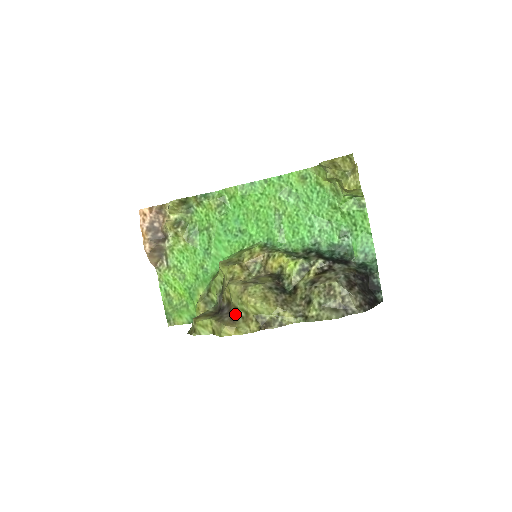
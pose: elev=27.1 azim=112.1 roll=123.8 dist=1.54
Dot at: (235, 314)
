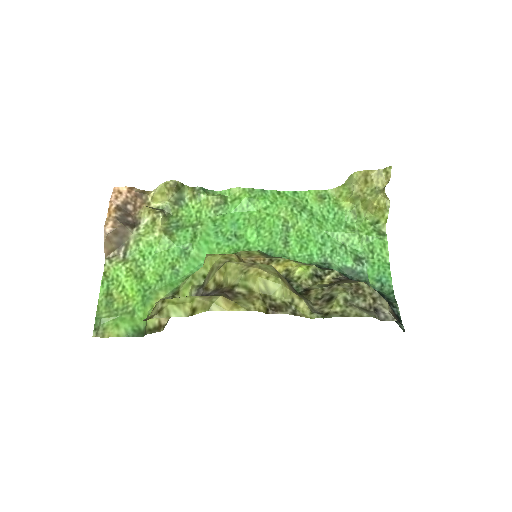
Dot at: (232, 291)
